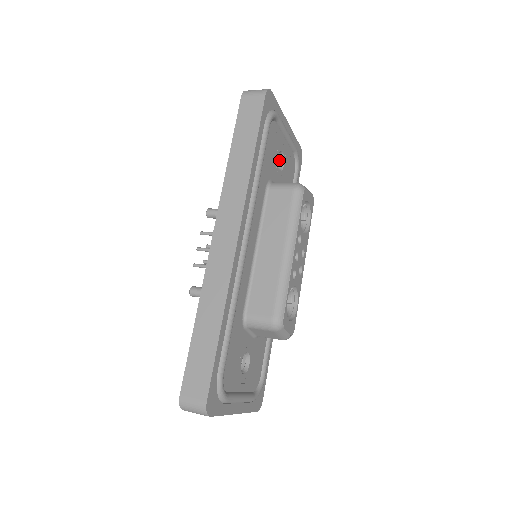
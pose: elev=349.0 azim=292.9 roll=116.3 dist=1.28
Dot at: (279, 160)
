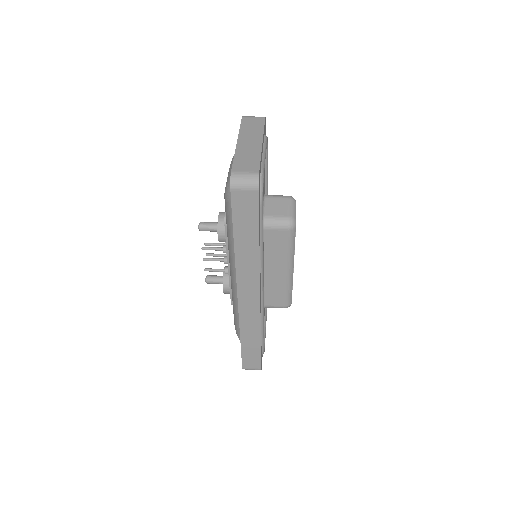
Dot at: occluded
